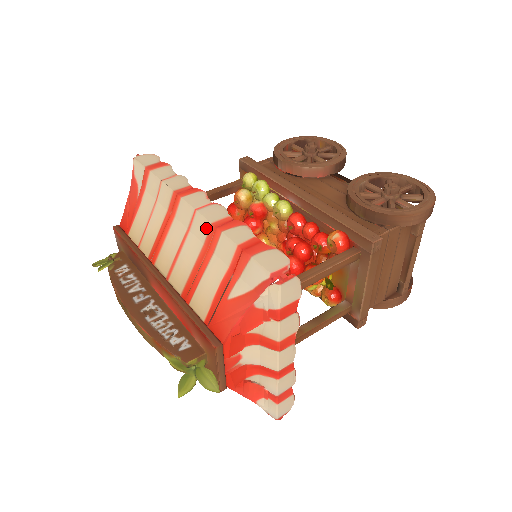
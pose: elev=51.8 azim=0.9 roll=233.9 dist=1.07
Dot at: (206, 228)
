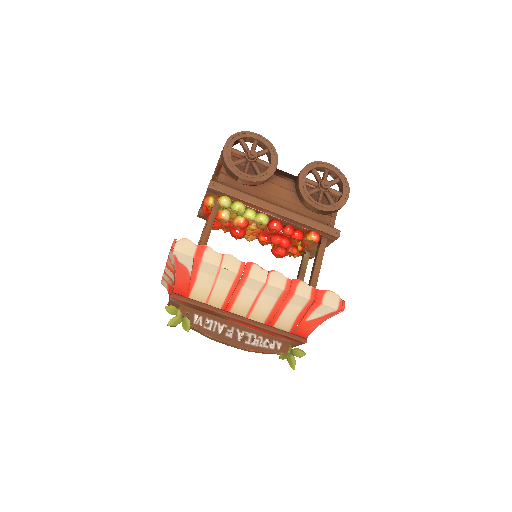
Dot at: (279, 292)
